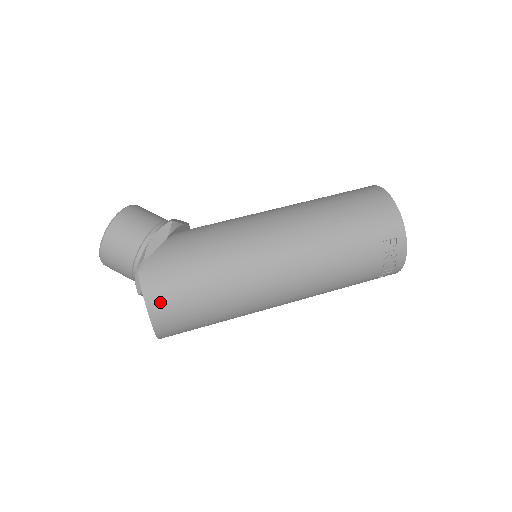
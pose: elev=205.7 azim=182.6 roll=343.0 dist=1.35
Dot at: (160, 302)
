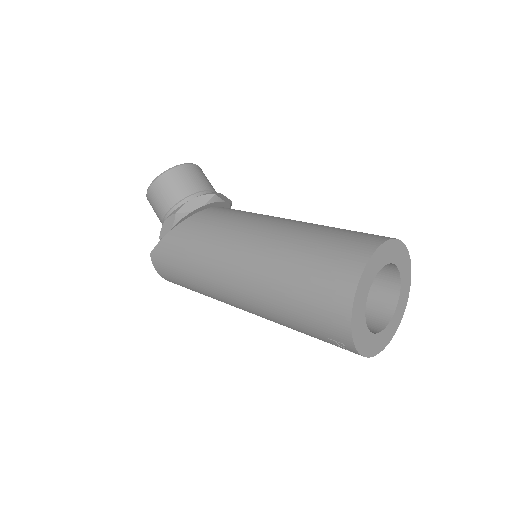
Dot at: (167, 278)
